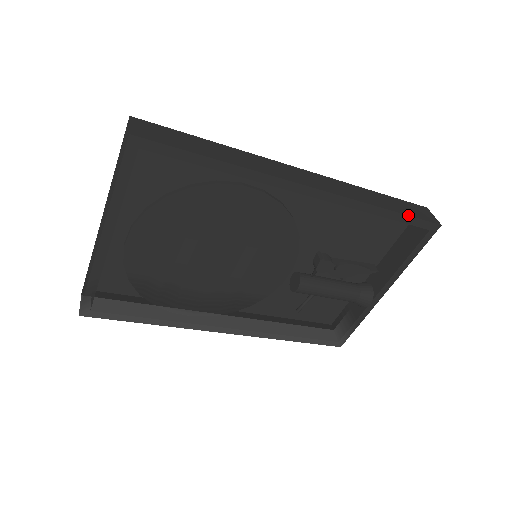
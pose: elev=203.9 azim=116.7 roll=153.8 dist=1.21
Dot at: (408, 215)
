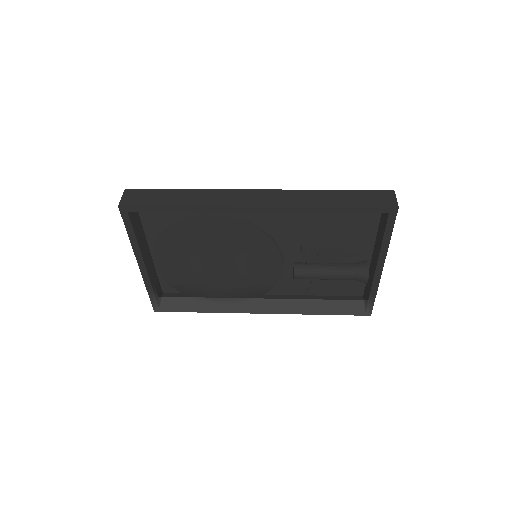
Dot at: (357, 207)
